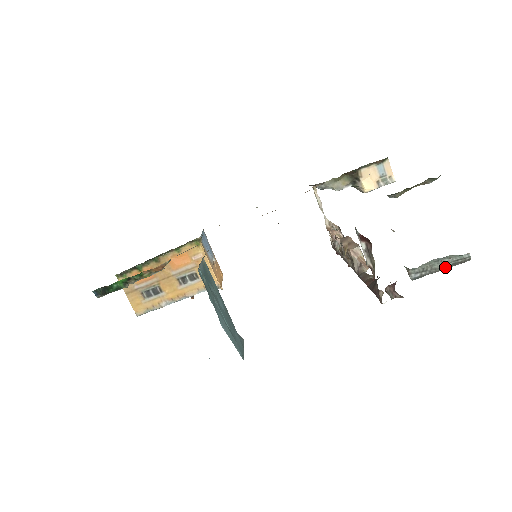
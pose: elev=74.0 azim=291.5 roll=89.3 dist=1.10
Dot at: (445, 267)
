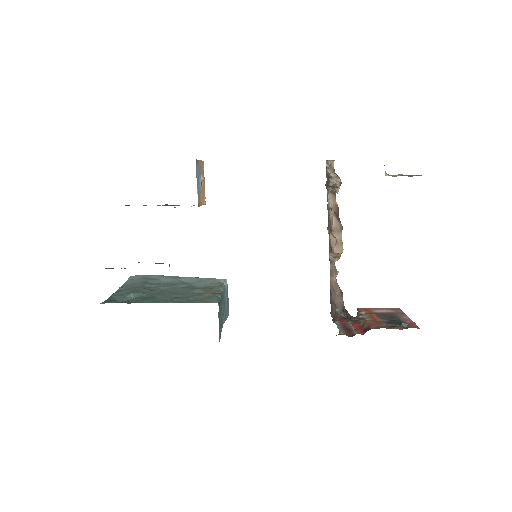
Dot at: occluded
